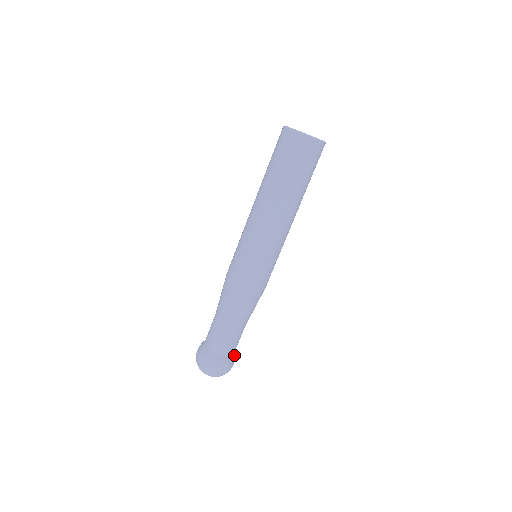
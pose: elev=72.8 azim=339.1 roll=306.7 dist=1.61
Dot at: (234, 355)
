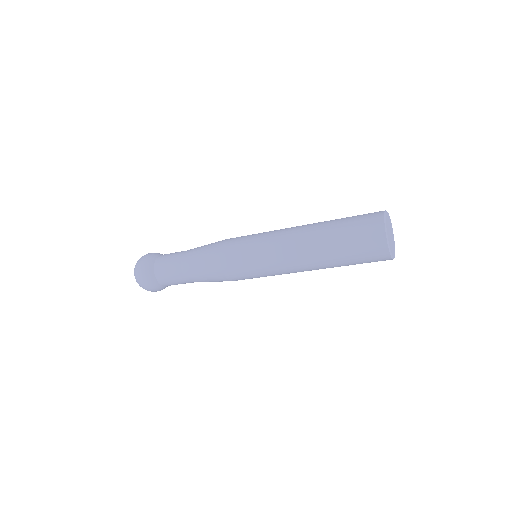
Dot at: occluded
